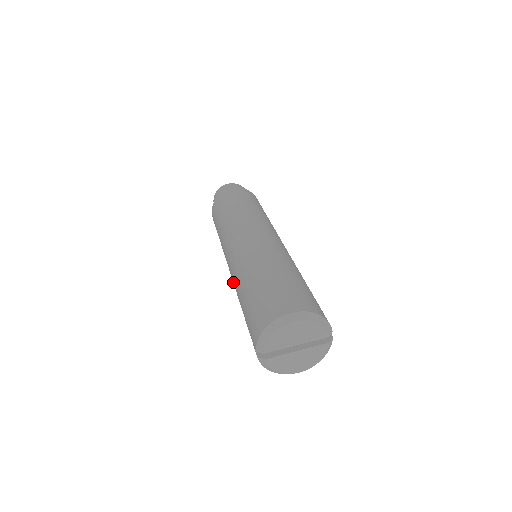
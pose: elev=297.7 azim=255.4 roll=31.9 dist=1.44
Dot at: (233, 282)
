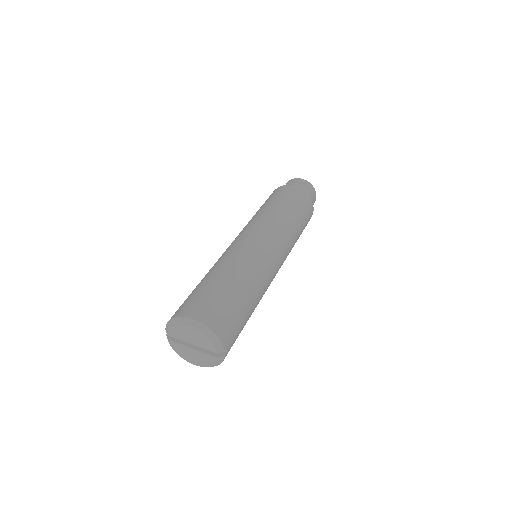
Dot at: occluded
